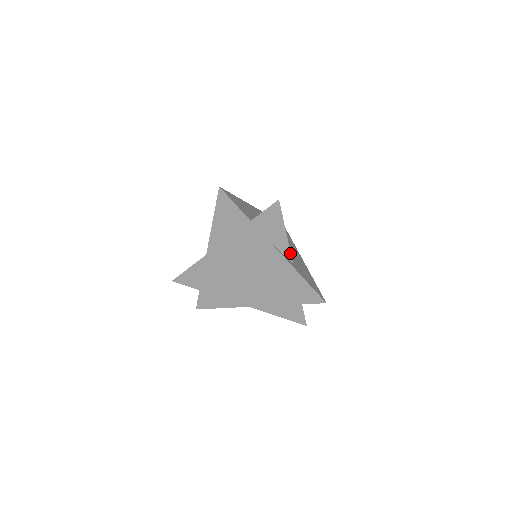
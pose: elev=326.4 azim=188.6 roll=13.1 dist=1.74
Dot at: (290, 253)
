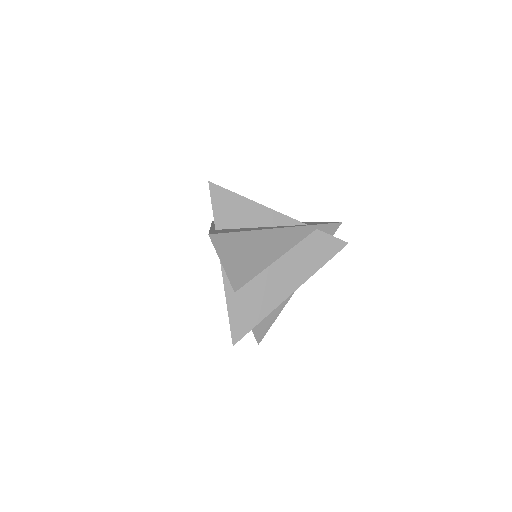
Dot at: (230, 282)
